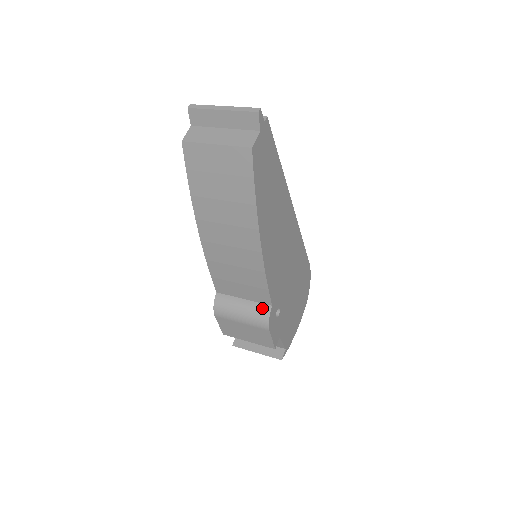
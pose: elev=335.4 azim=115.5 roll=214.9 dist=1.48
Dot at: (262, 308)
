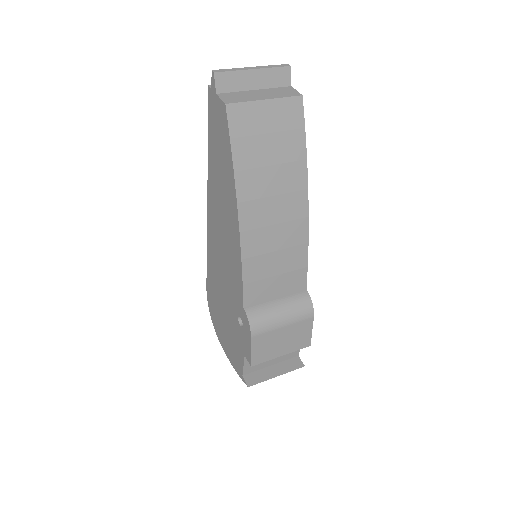
Dot at: (300, 296)
